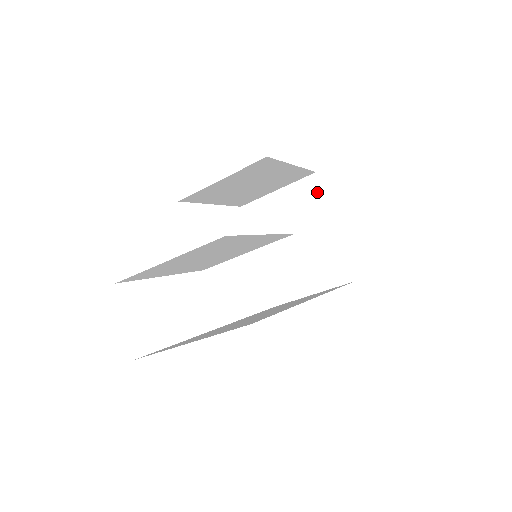
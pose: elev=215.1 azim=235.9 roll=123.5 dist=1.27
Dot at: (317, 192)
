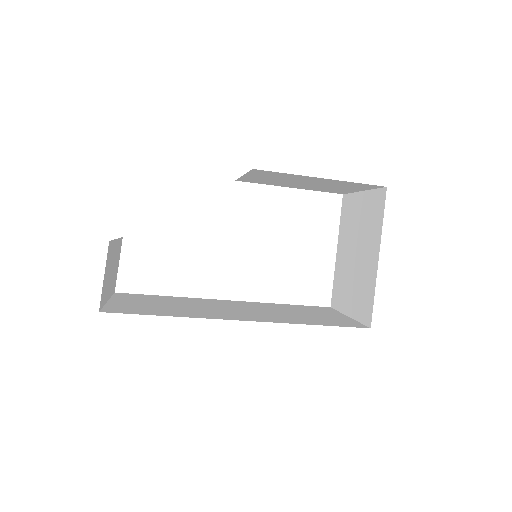
Dot at: (381, 211)
